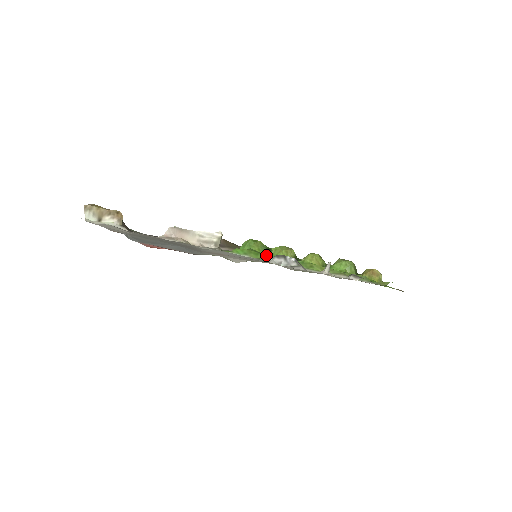
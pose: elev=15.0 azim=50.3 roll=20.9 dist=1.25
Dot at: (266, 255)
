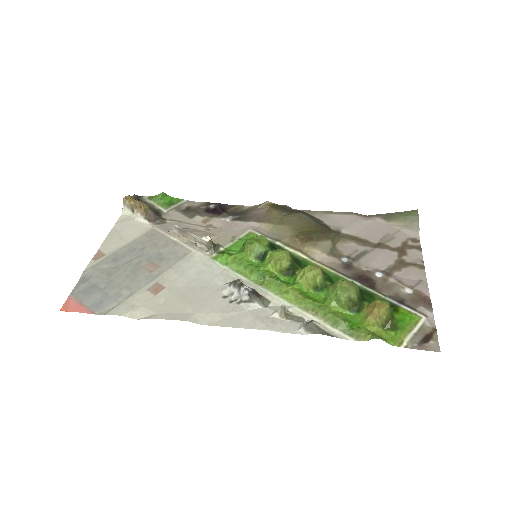
Dot at: (249, 266)
